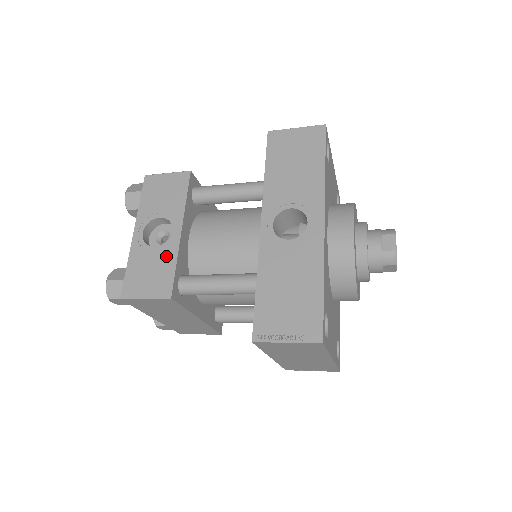
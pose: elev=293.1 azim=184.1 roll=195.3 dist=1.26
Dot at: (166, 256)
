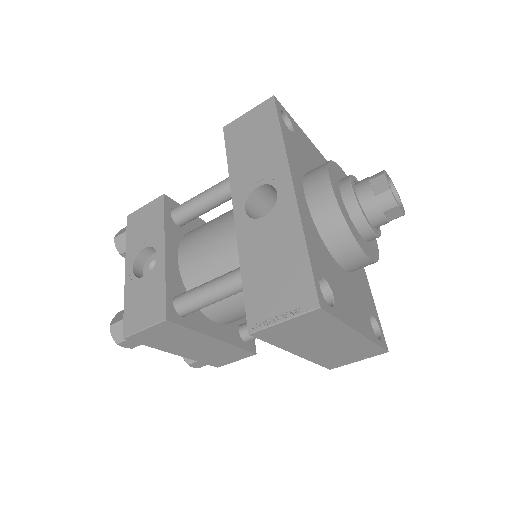
Dot at: (155, 281)
